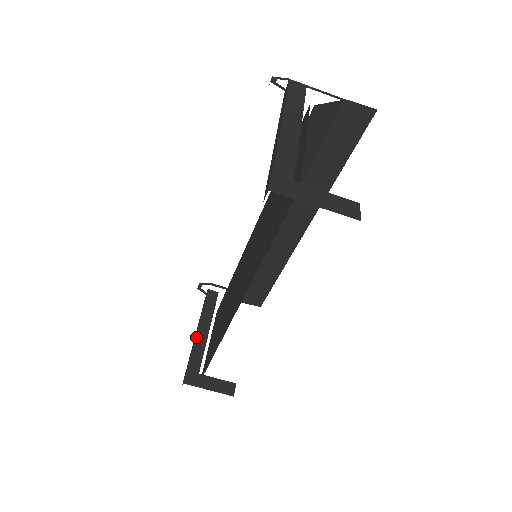
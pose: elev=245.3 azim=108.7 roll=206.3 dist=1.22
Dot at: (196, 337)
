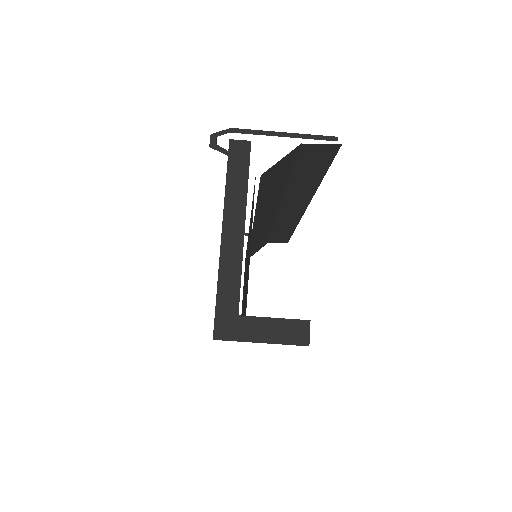
Dot at: occluded
